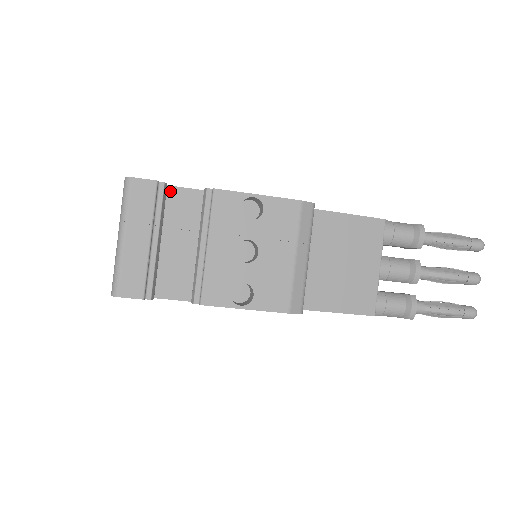
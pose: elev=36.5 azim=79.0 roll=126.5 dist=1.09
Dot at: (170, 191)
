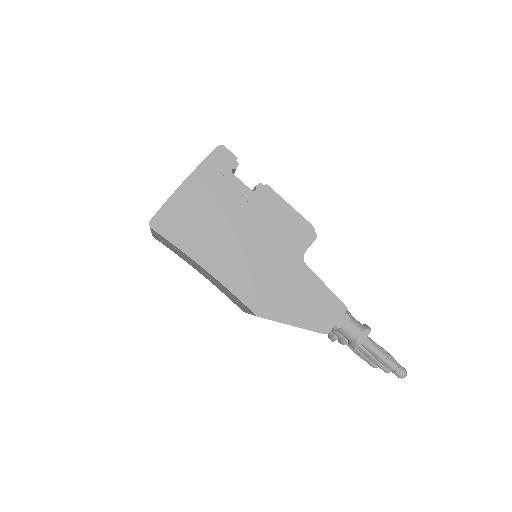
Dot at: occluded
